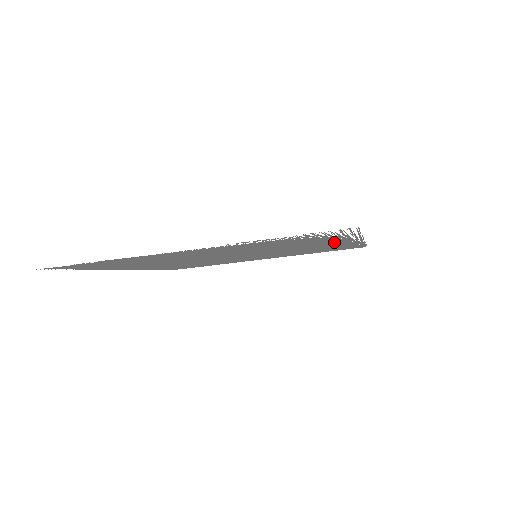
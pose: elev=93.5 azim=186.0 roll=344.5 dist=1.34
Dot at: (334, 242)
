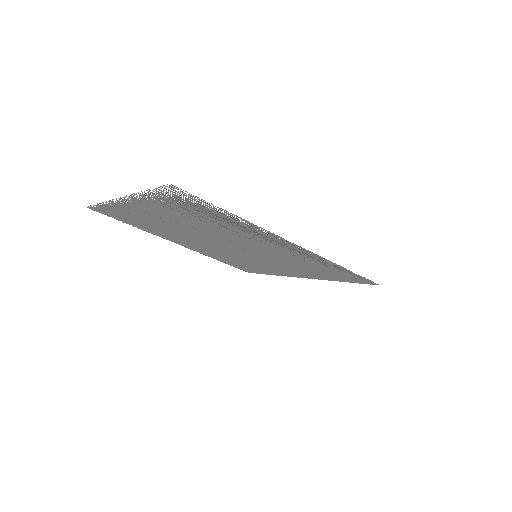
Dot at: (264, 237)
